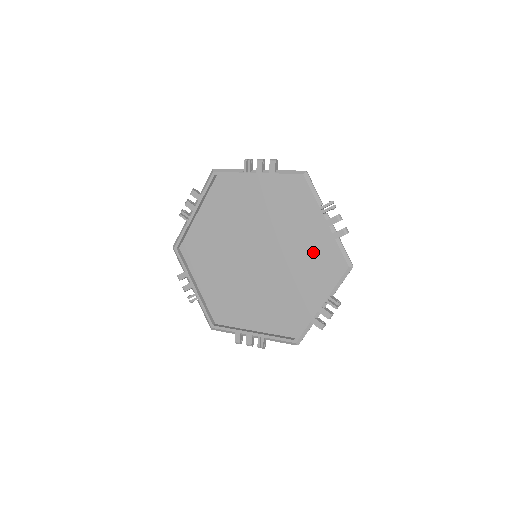
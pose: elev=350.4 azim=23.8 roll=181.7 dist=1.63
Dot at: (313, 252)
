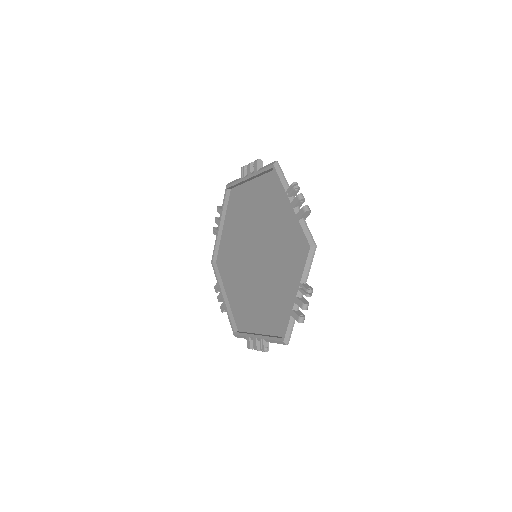
Dot at: (289, 240)
